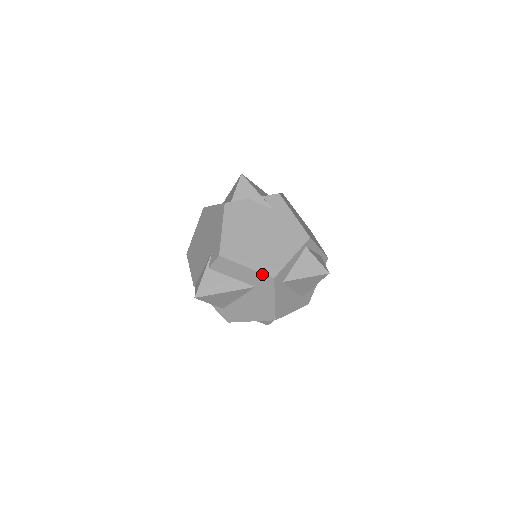
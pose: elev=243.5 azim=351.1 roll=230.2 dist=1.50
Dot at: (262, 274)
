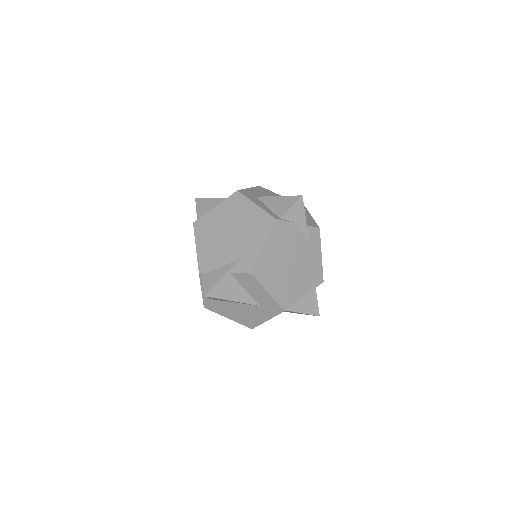
Dot at: (277, 304)
